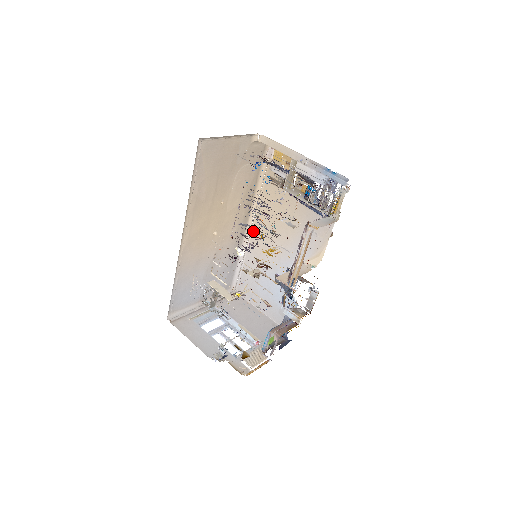
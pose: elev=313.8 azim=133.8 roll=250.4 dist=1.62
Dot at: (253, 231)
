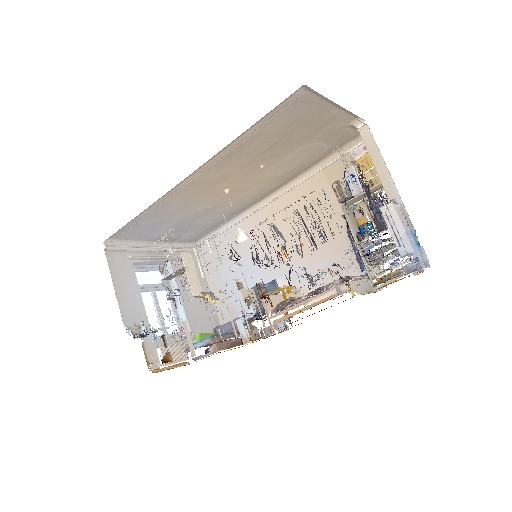
Dot at: (266, 209)
